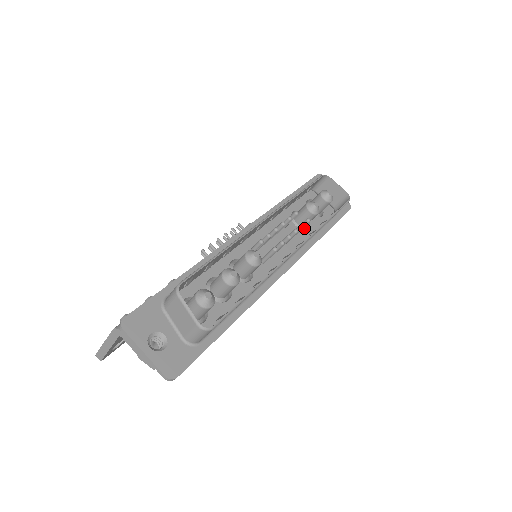
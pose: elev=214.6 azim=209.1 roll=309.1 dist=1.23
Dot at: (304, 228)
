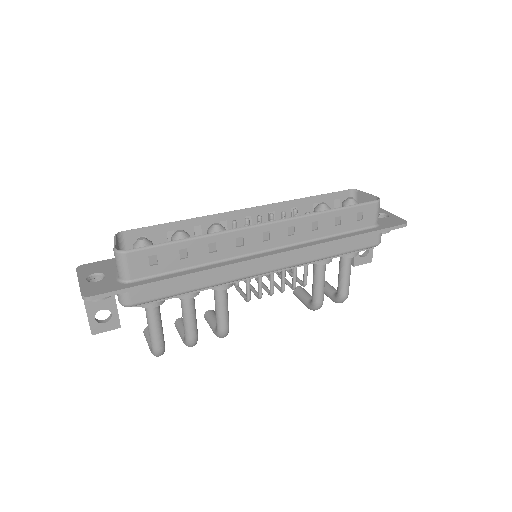
Dot at: occluded
